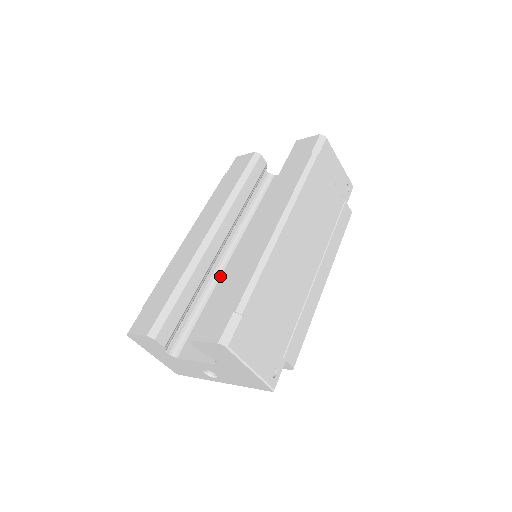
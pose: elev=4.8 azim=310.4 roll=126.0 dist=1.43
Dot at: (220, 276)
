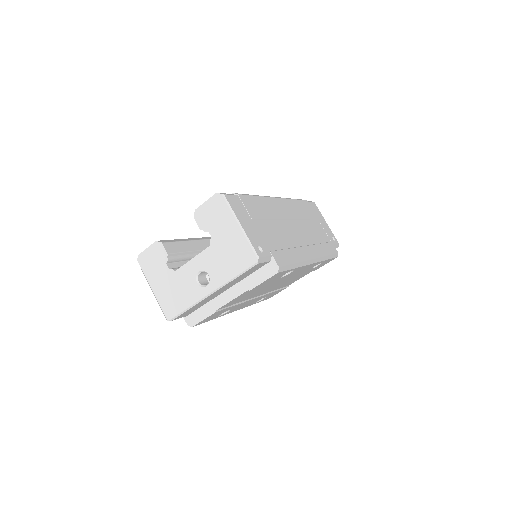
Dot at: occluded
